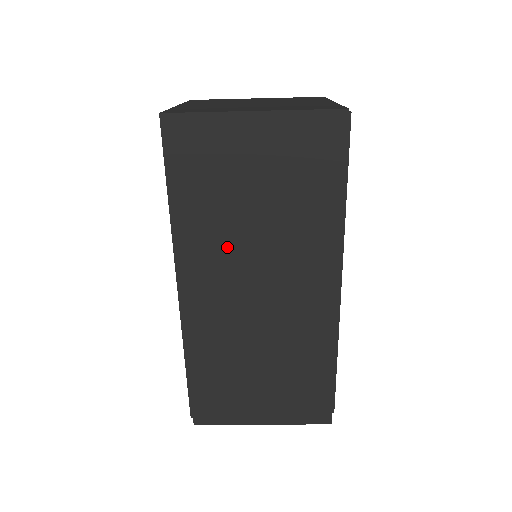
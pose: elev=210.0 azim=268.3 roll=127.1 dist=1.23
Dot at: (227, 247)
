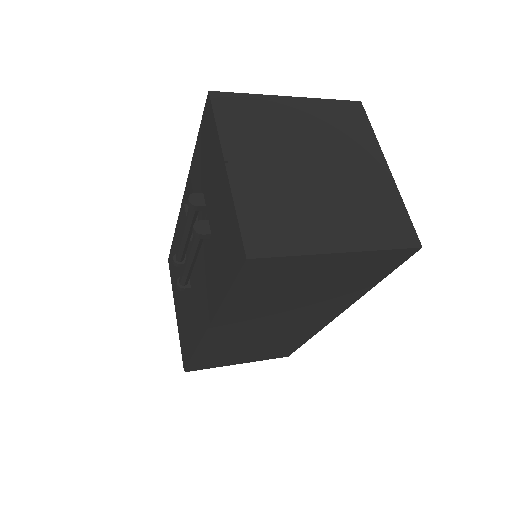
Dot at: (263, 312)
